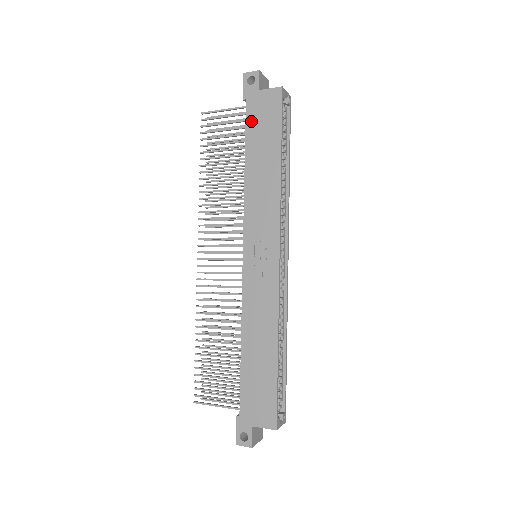
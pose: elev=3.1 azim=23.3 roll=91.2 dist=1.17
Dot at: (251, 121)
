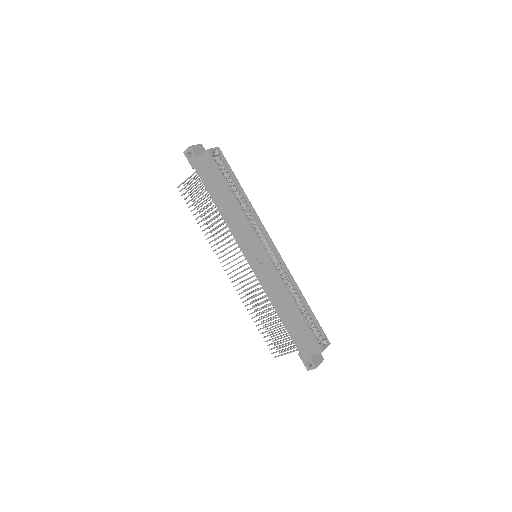
Dot at: (204, 179)
